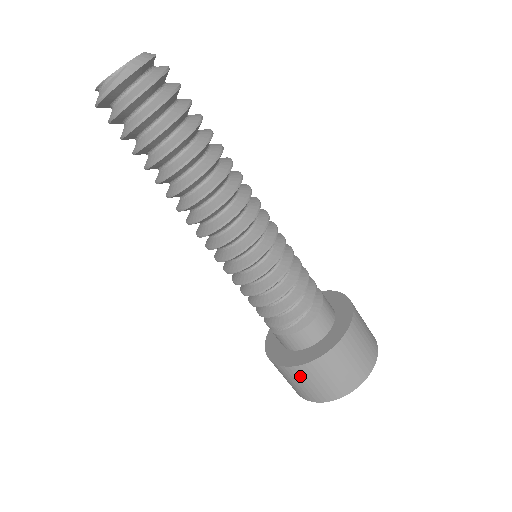
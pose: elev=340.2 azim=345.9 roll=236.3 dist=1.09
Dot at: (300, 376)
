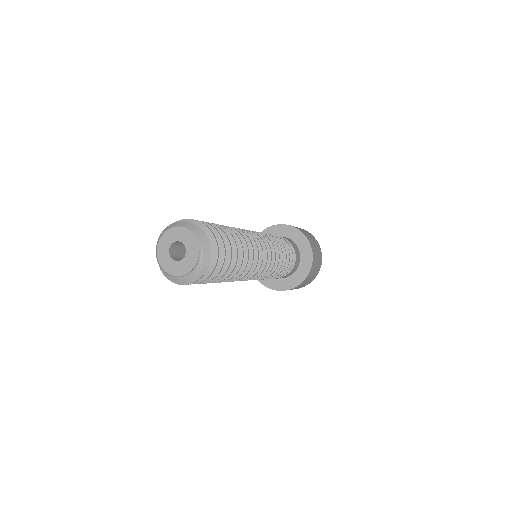
Dot at: (302, 284)
